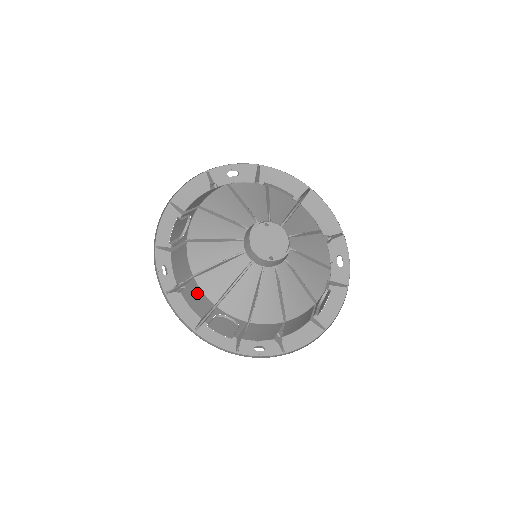
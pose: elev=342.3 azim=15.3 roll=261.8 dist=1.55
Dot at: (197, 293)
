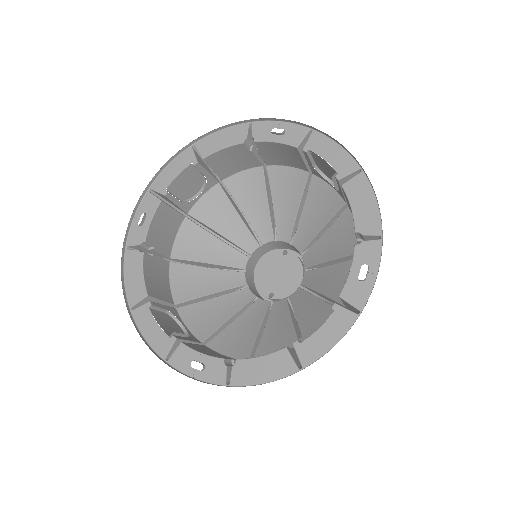
Dot at: (162, 276)
